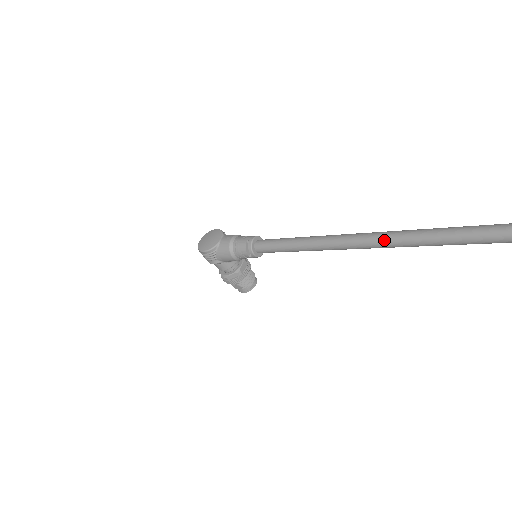
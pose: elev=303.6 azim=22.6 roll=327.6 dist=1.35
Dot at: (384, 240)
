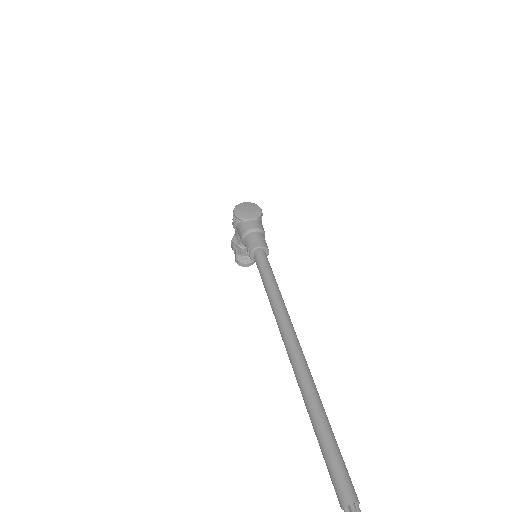
Dot at: (294, 360)
